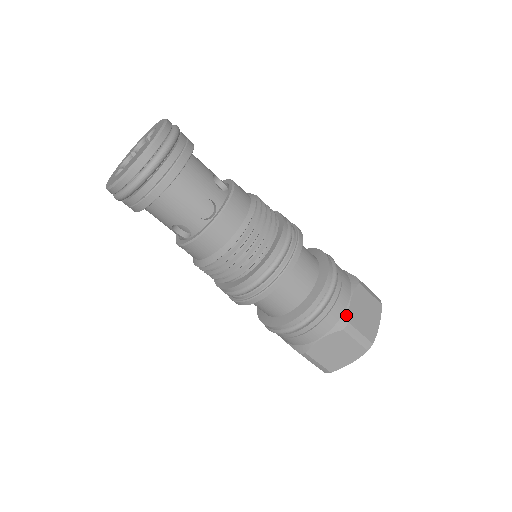
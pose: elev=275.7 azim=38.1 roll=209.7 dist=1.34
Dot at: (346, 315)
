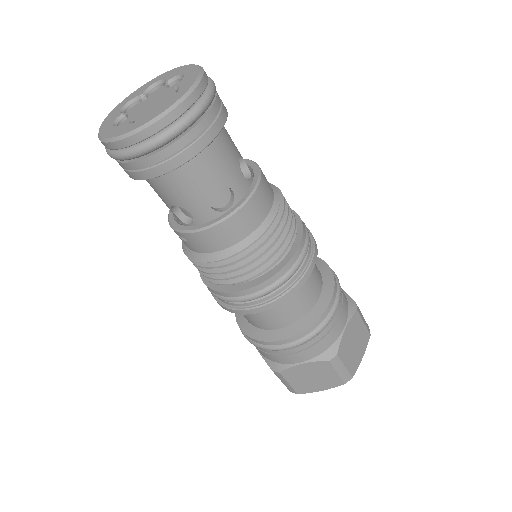
Dot at: (336, 345)
